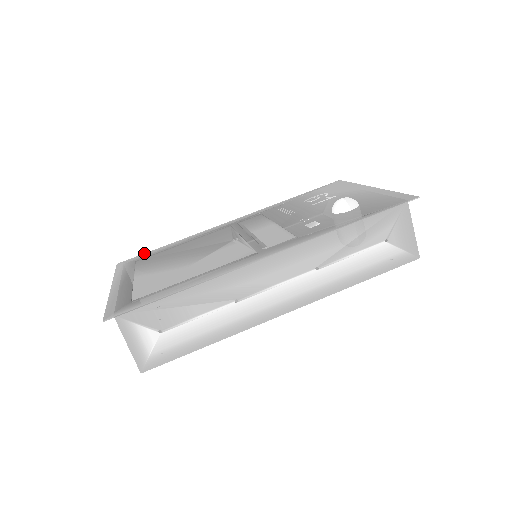
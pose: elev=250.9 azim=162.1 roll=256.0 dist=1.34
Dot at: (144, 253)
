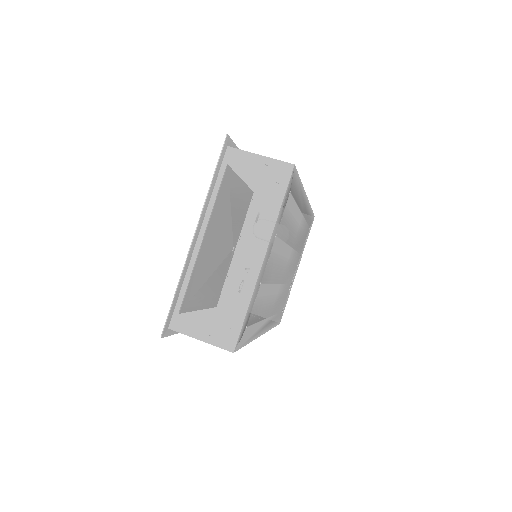
Dot at: (175, 333)
